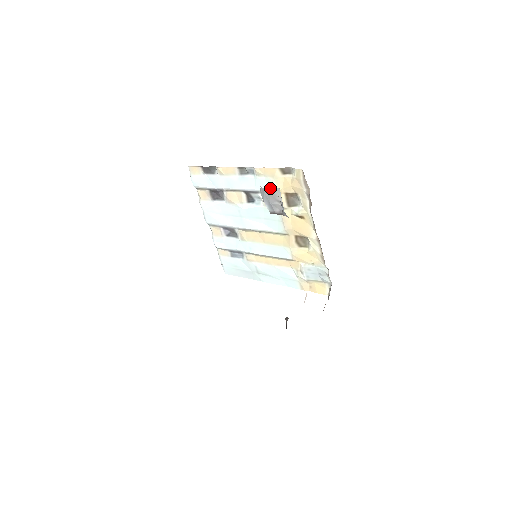
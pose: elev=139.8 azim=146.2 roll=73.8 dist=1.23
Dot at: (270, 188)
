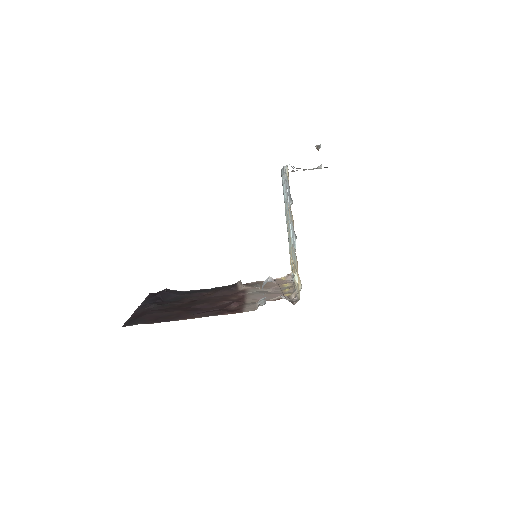
Dot at: (295, 260)
